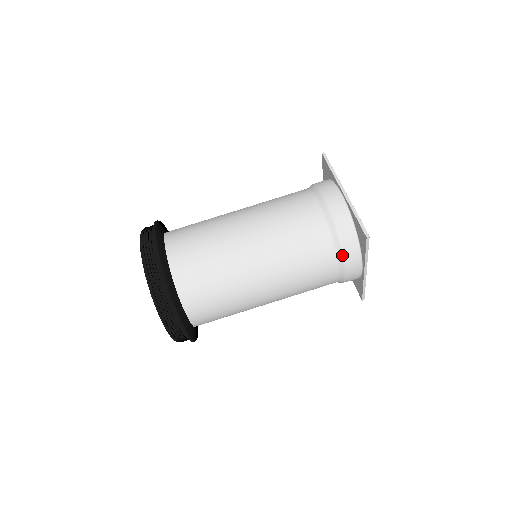
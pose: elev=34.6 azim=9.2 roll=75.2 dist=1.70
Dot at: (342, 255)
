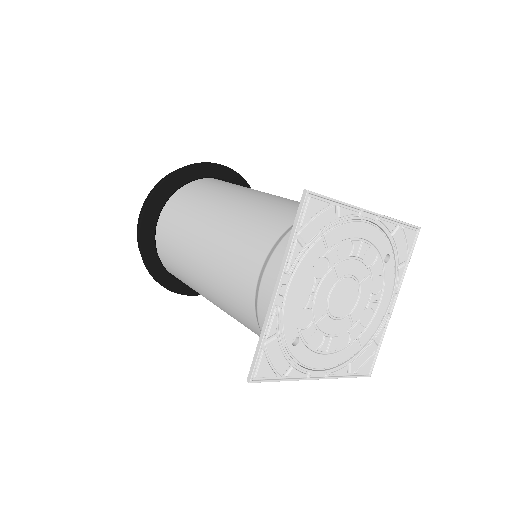
Dot at: occluded
